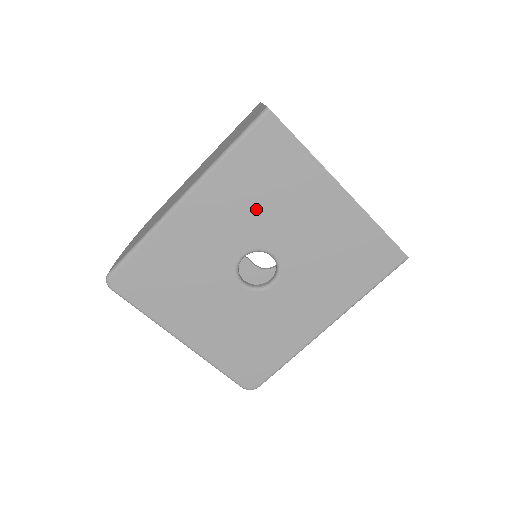
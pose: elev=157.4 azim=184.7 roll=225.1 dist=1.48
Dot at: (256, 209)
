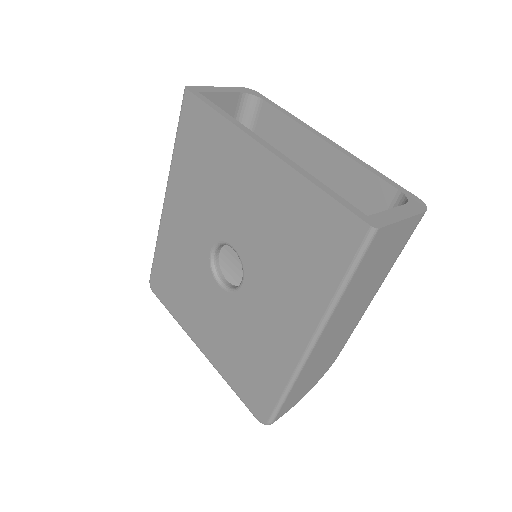
Dot at: (206, 196)
